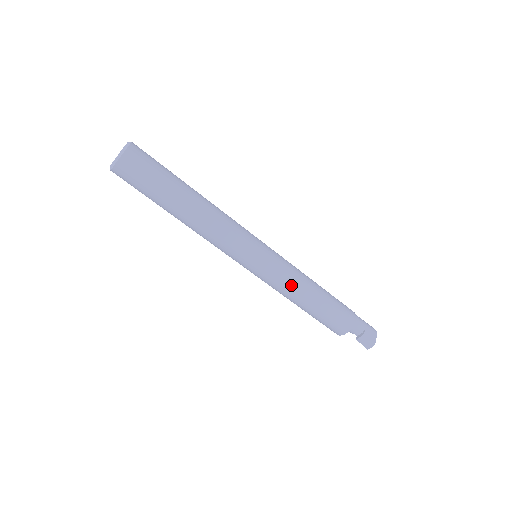
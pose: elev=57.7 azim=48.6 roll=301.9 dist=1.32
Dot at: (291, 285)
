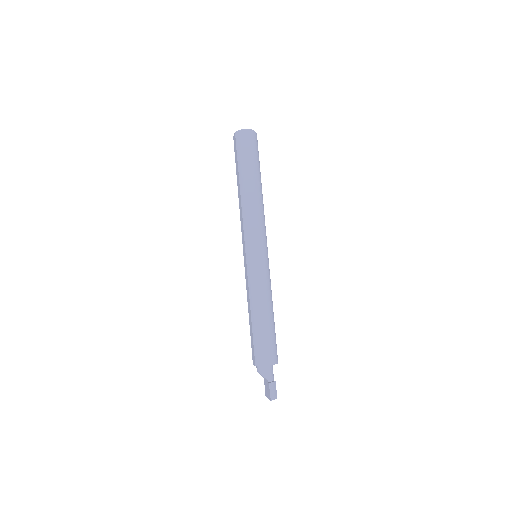
Dot at: (270, 289)
